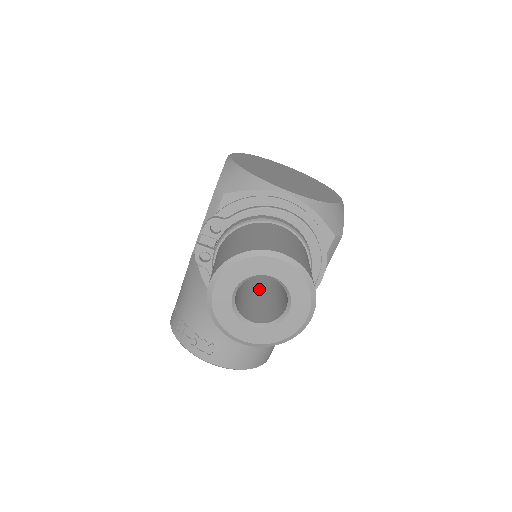
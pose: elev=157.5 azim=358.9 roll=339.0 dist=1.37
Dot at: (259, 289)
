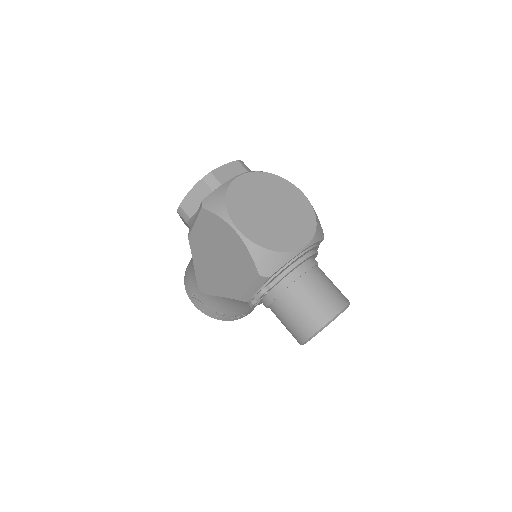
Dot at: occluded
